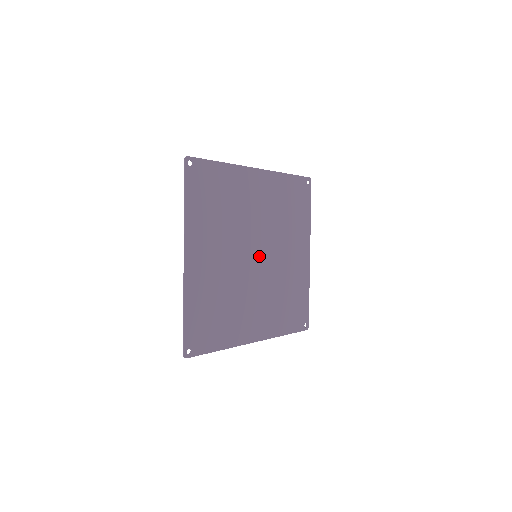
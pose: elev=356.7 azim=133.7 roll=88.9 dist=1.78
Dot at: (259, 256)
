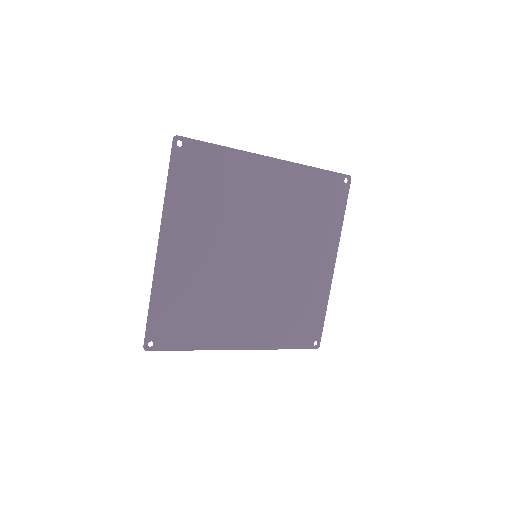
Dot at: (260, 257)
